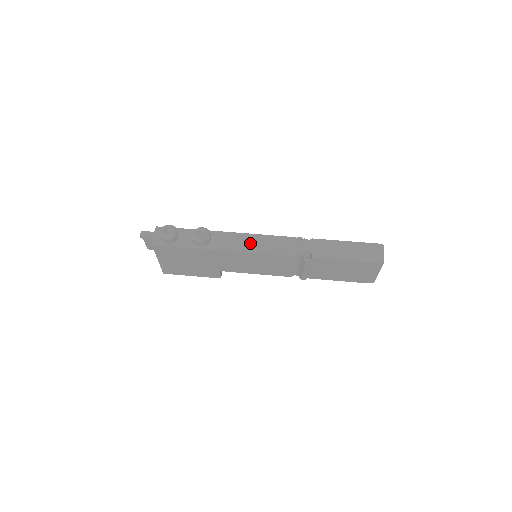
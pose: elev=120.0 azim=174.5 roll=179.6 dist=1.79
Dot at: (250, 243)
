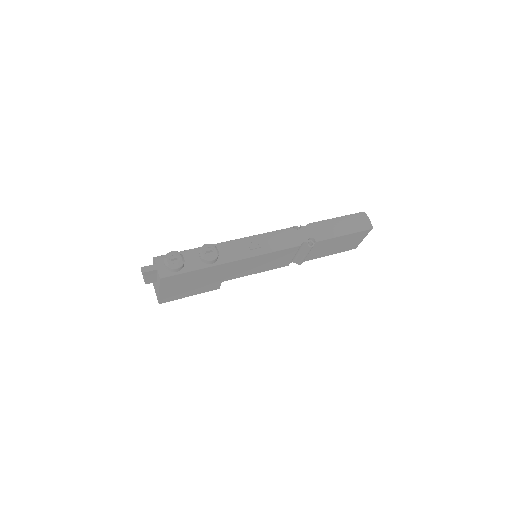
Dot at: (257, 245)
